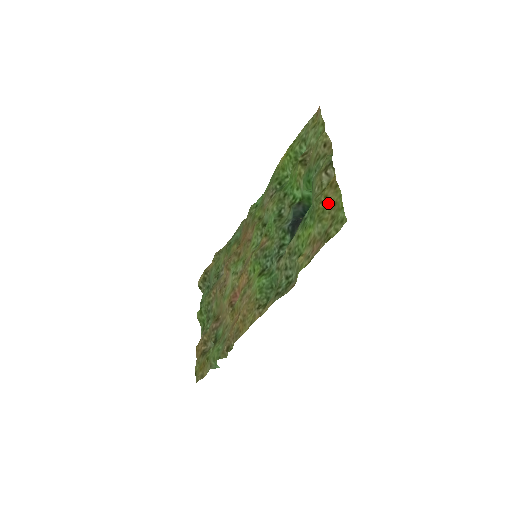
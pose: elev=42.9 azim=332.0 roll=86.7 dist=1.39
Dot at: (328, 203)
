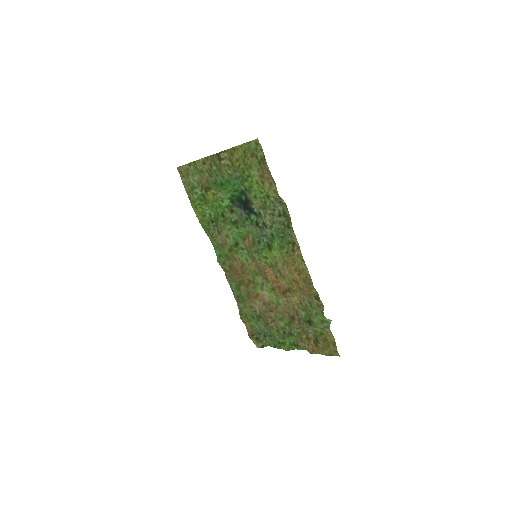
Dot at: (242, 159)
